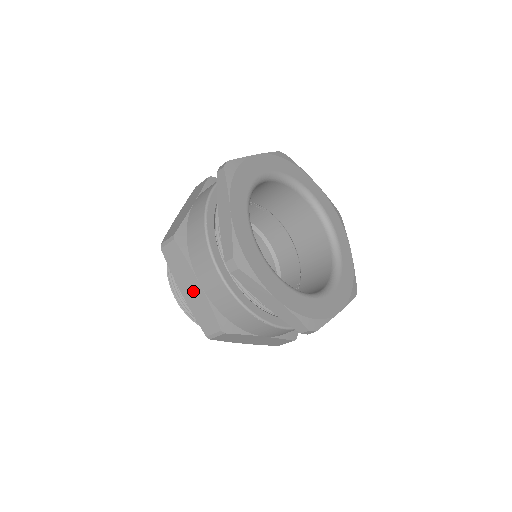
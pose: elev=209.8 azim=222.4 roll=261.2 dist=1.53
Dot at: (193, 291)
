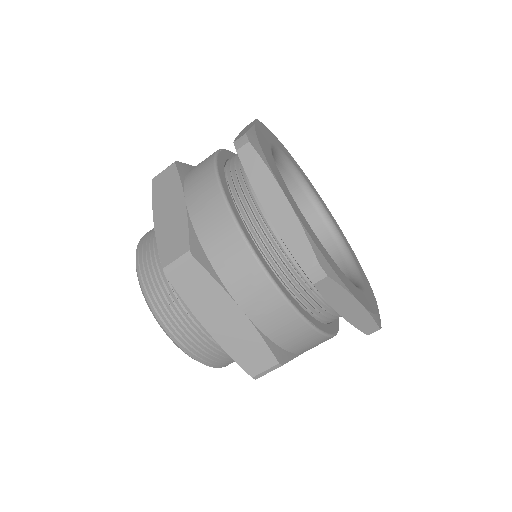
Dot at: (171, 212)
